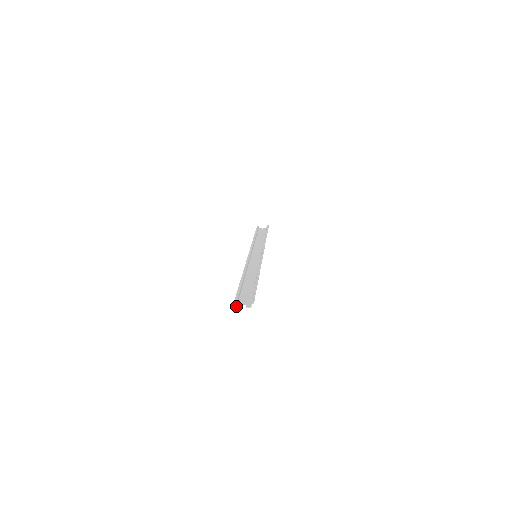
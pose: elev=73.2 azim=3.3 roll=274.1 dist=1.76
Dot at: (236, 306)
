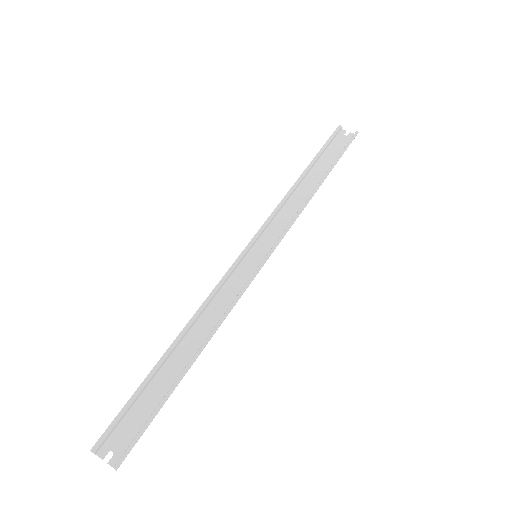
Dot at: (95, 453)
